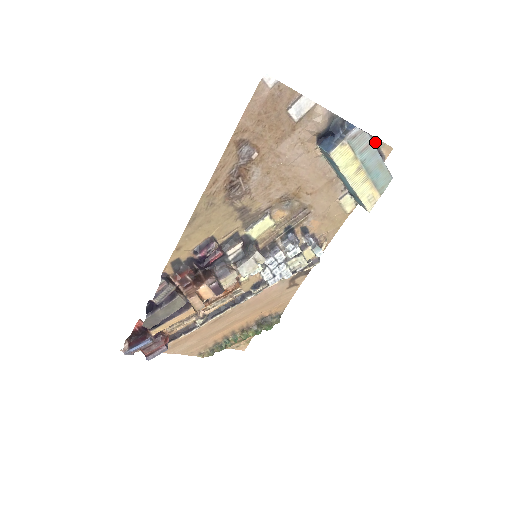
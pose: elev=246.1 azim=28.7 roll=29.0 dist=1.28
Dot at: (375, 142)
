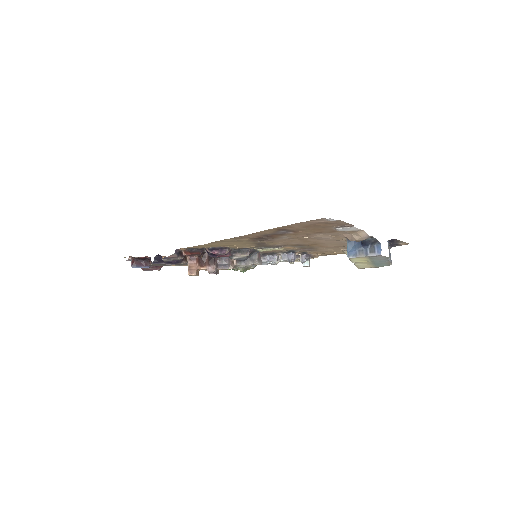
Dot at: (398, 241)
